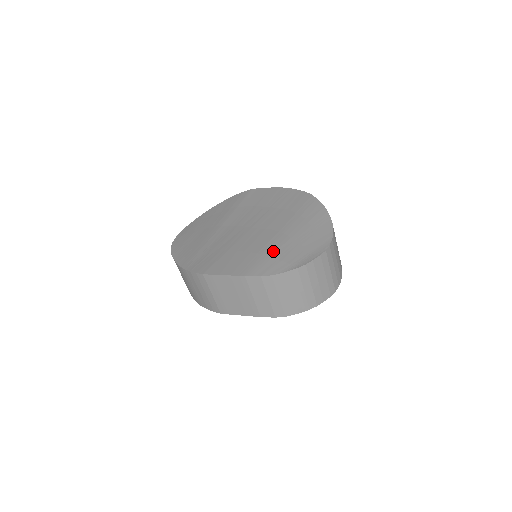
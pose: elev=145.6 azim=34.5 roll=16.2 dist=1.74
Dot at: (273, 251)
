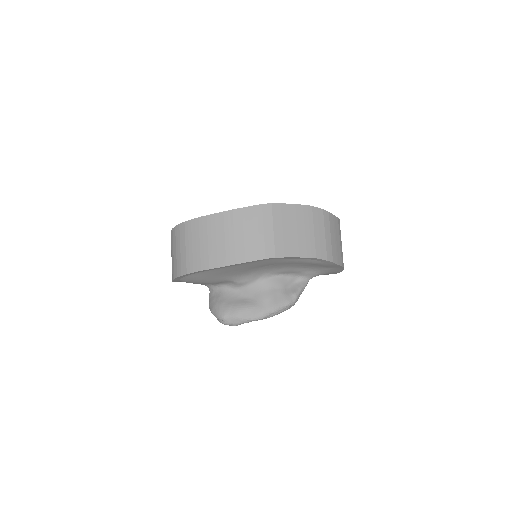
Dot at: occluded
